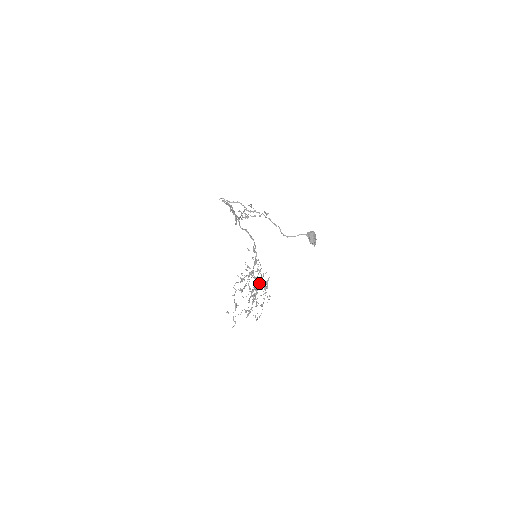
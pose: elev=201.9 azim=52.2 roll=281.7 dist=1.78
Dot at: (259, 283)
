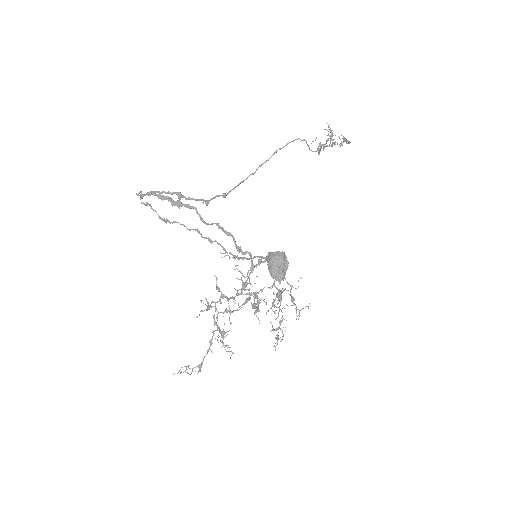
Dot at: (252, 305)
